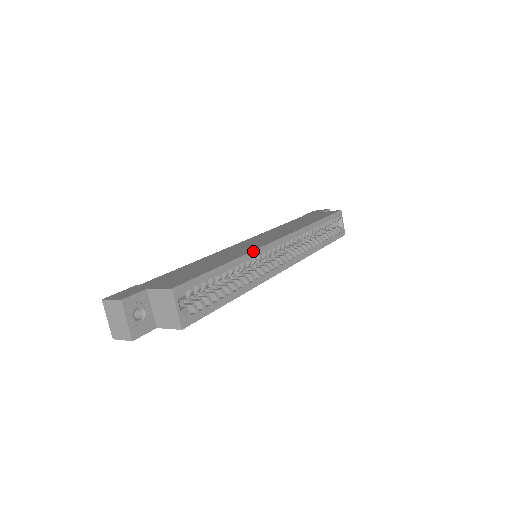
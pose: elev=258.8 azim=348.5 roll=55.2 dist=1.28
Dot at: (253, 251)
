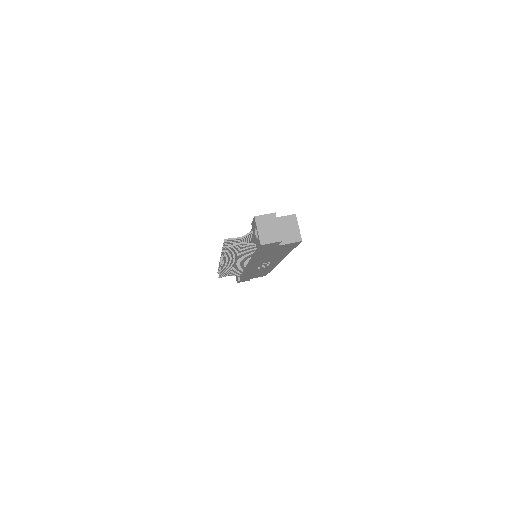
Dot at: occluded
